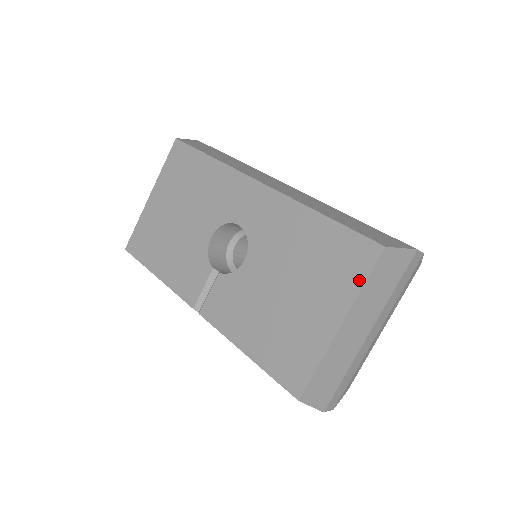
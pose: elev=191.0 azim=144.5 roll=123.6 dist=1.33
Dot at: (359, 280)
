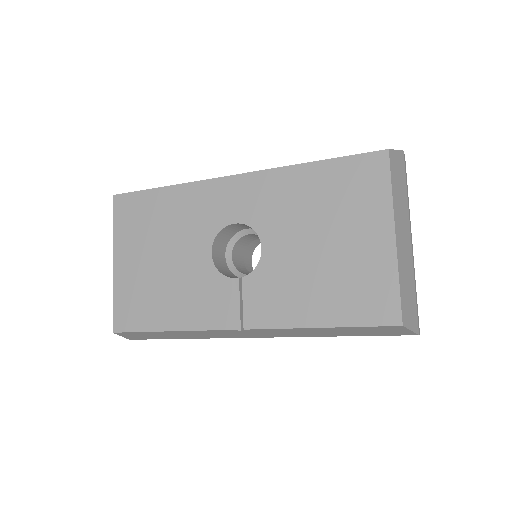
Dot at: (385, 188)
